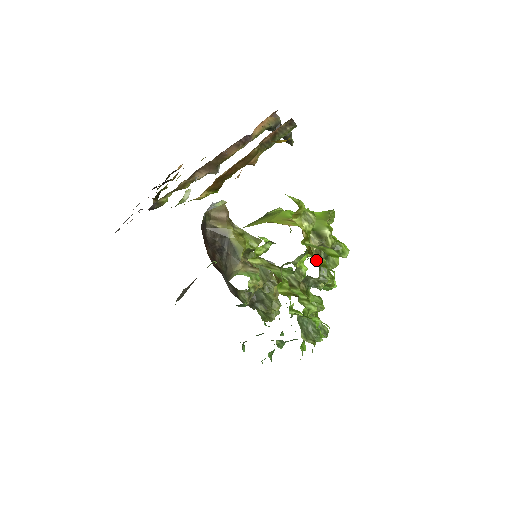
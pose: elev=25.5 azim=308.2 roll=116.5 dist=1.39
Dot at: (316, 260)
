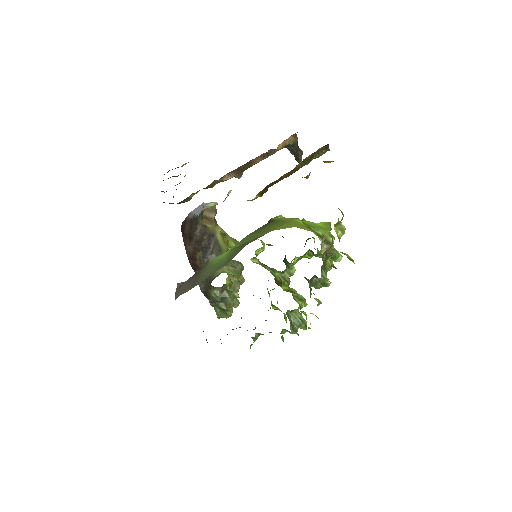
Dot at: occluded
